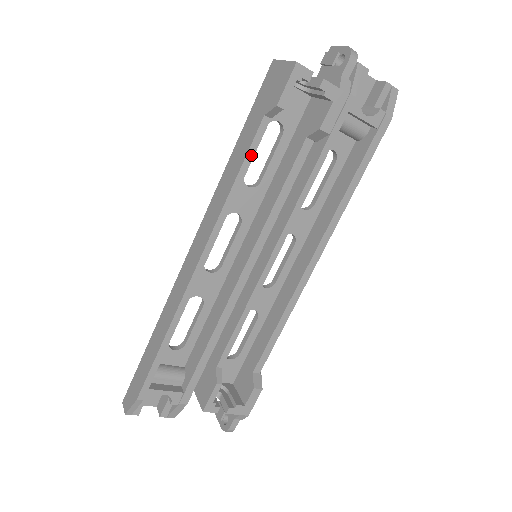
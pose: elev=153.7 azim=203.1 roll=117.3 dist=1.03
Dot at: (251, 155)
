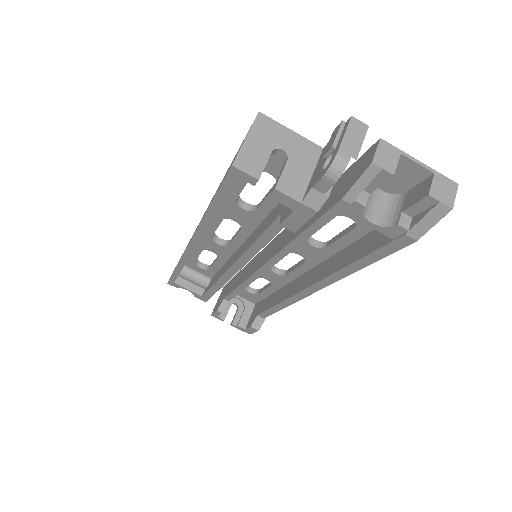
Dot at: (216, 204)
